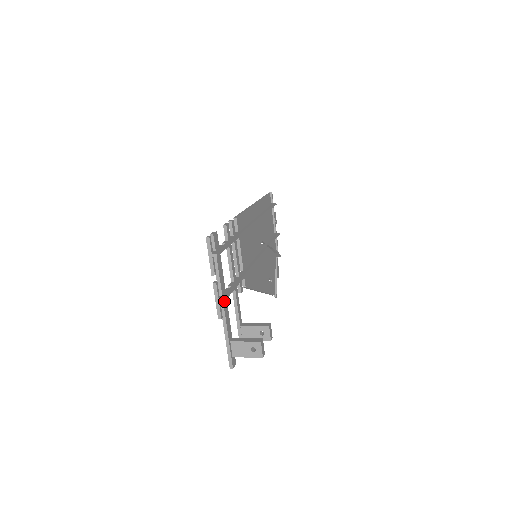
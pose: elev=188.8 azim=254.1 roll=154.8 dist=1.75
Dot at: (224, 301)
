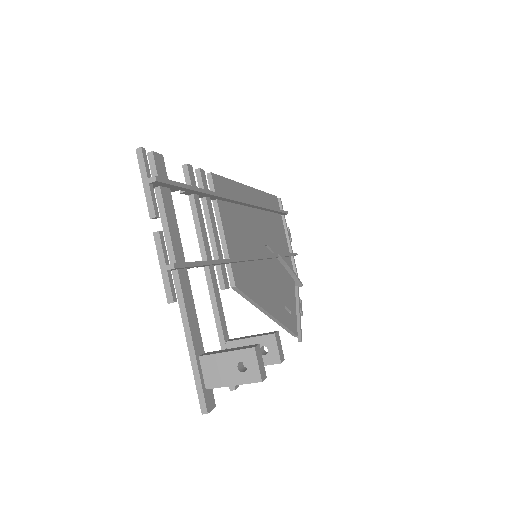
Dot at: (176, 267)
